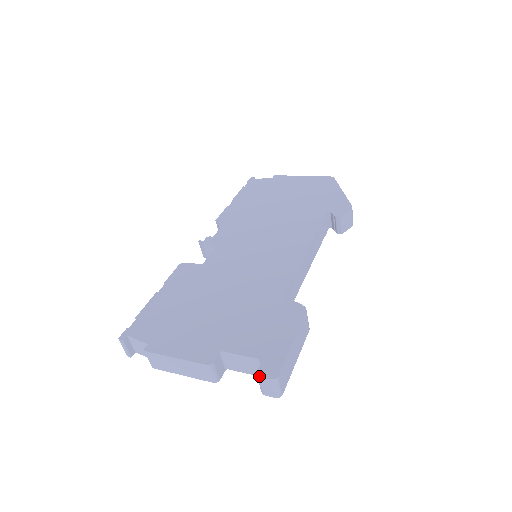
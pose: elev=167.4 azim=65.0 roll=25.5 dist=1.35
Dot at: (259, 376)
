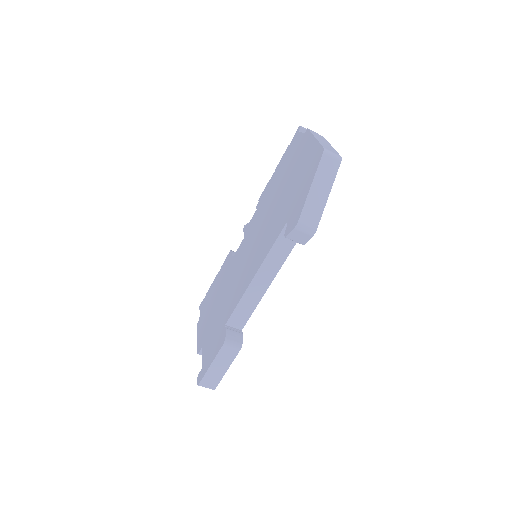
Dot at: (197, 378)
